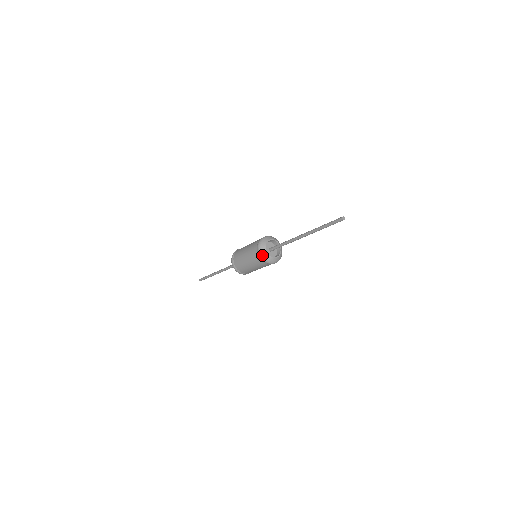
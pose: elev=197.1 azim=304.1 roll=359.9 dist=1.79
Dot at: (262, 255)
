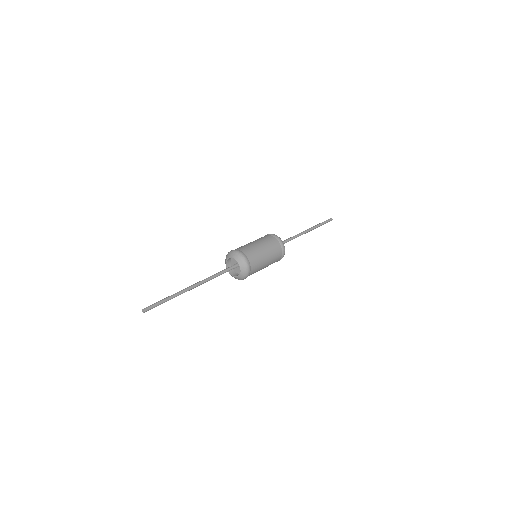
Dot at: (280, 238)
